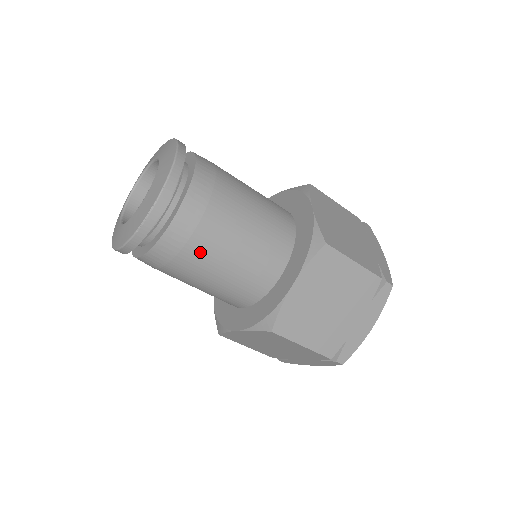
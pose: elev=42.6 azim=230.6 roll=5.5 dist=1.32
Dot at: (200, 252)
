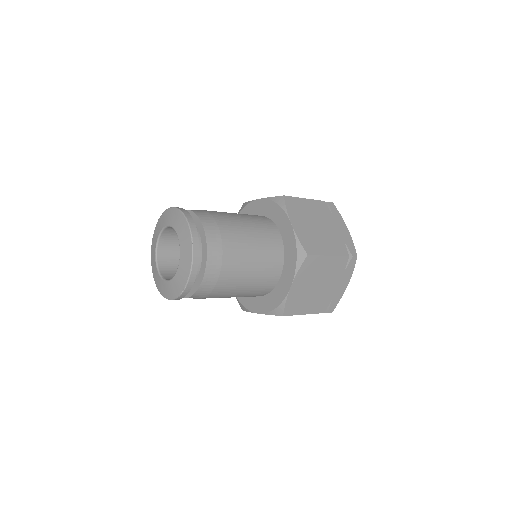
Dot at: (225, 287)
